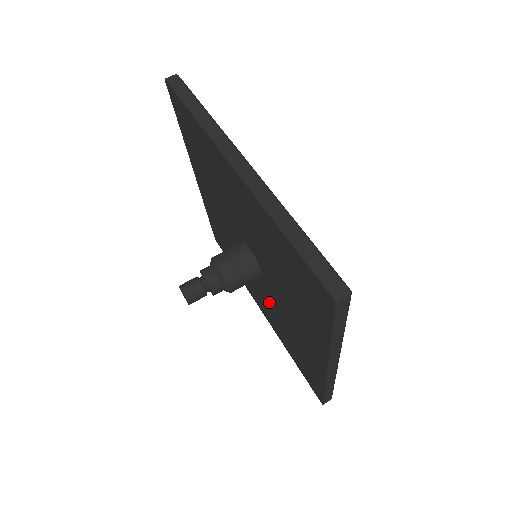
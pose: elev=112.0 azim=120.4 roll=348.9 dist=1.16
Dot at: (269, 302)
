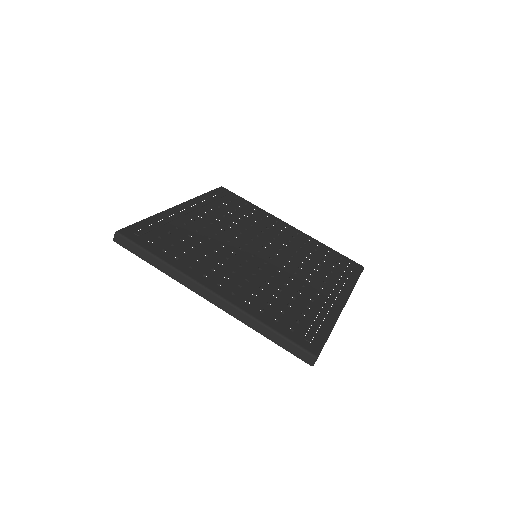
Dot at: occluded
